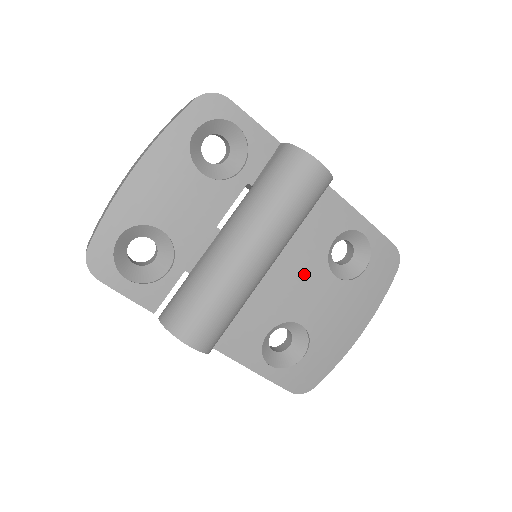
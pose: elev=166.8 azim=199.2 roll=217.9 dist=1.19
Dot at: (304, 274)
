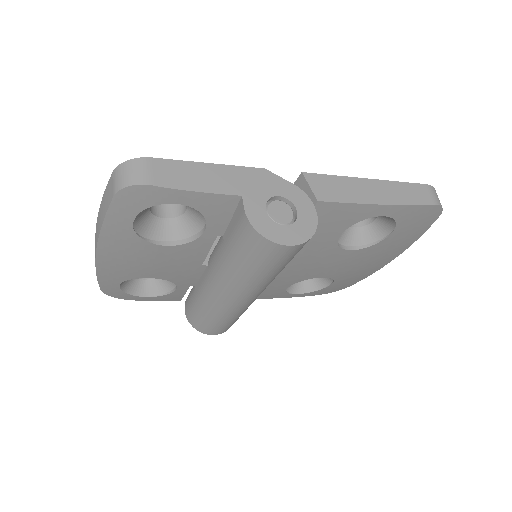
Dot at: (312, 259)
